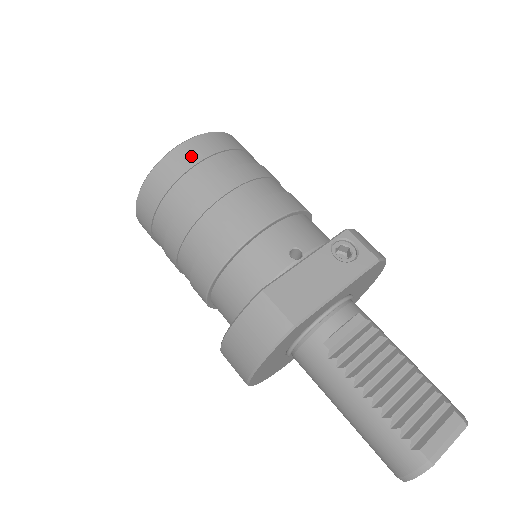
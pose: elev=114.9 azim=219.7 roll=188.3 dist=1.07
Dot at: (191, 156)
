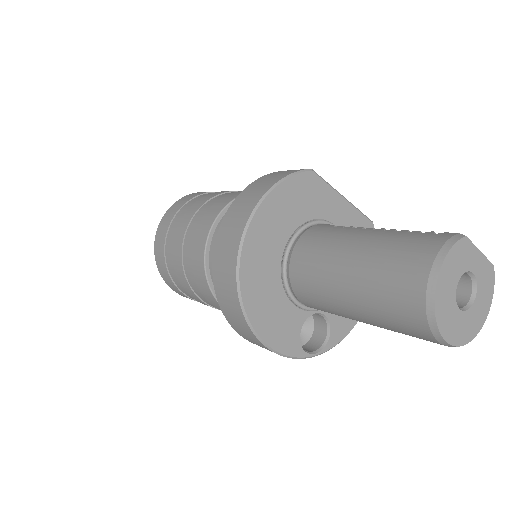
Dot at: occluded
